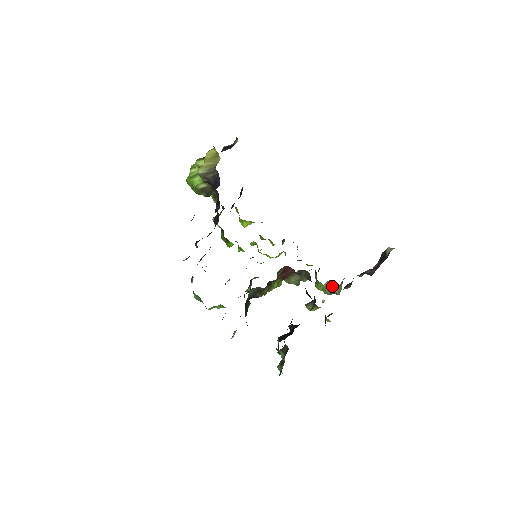
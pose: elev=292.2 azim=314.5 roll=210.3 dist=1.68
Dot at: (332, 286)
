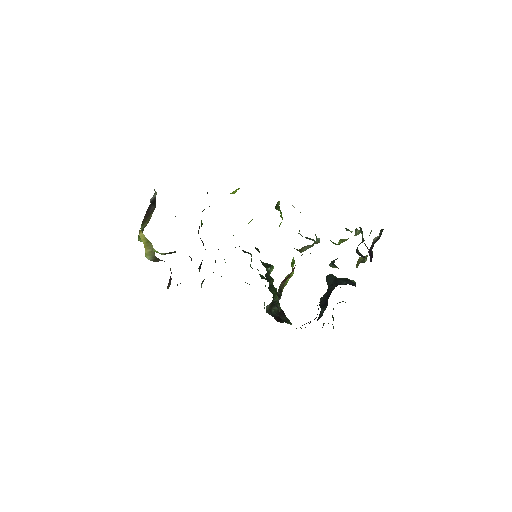
Dot at: (347, 239)
